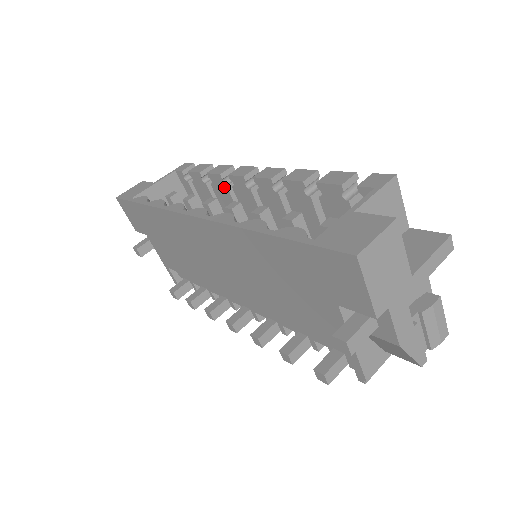
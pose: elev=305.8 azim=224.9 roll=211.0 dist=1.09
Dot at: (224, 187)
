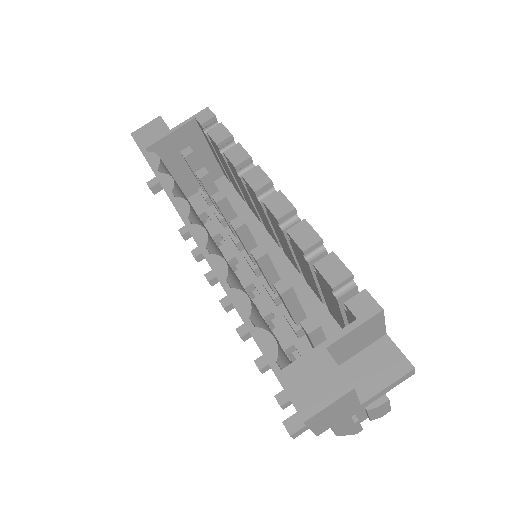
Dot at: (238, 176)
